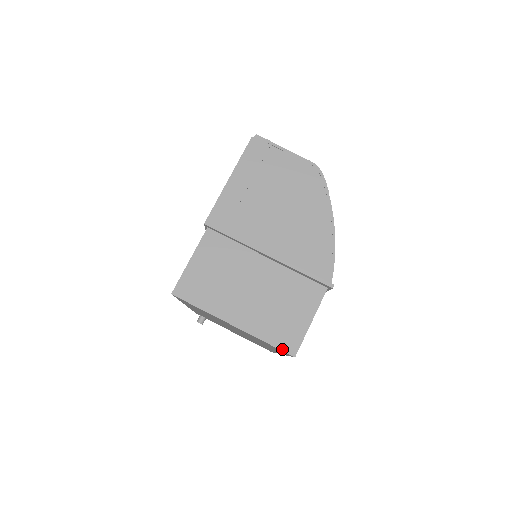
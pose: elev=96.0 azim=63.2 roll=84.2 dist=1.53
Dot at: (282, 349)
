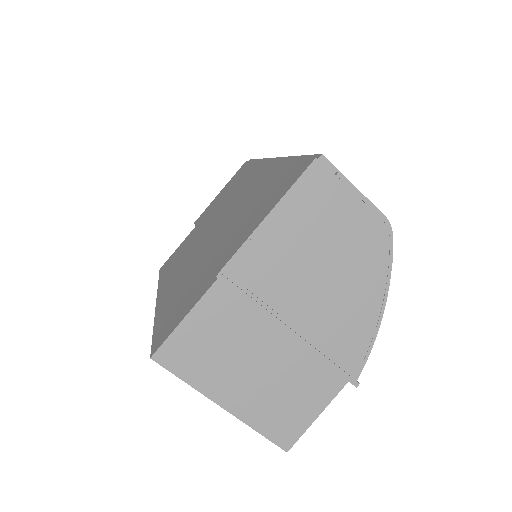
Dot at: (275, 442)
